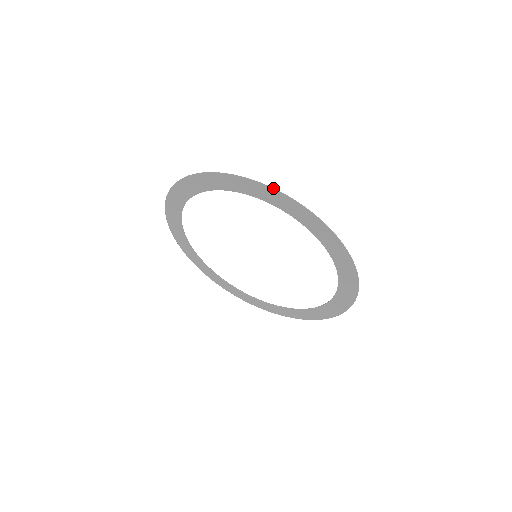
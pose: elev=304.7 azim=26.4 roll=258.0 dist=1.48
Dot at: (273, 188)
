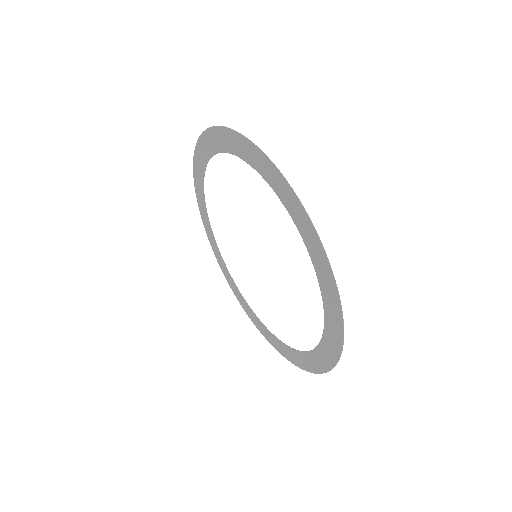
Dot at: occluded
